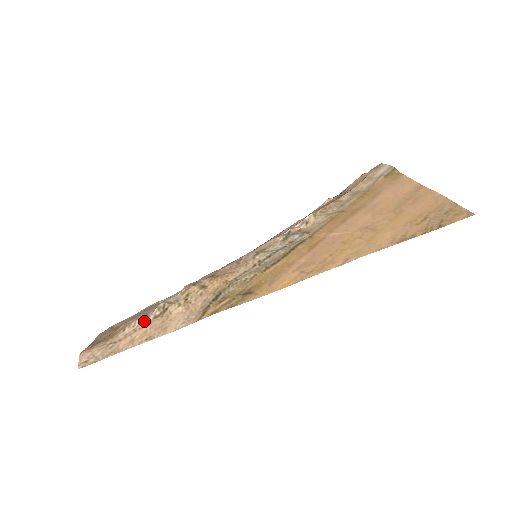
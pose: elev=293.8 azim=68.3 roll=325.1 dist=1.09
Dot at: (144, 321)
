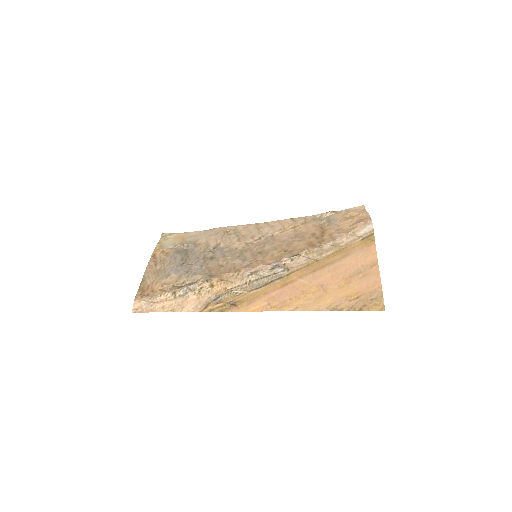
Dot at: (173, 296)
